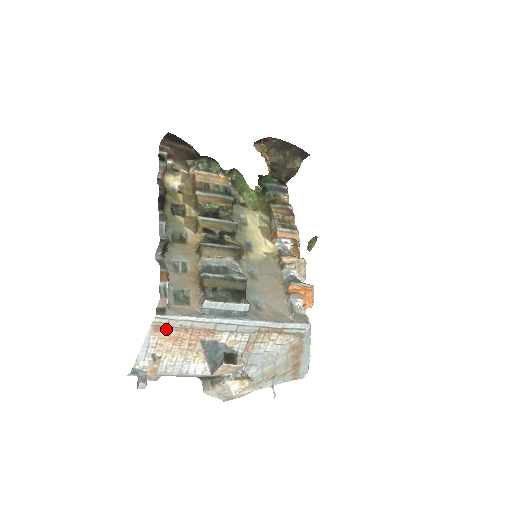
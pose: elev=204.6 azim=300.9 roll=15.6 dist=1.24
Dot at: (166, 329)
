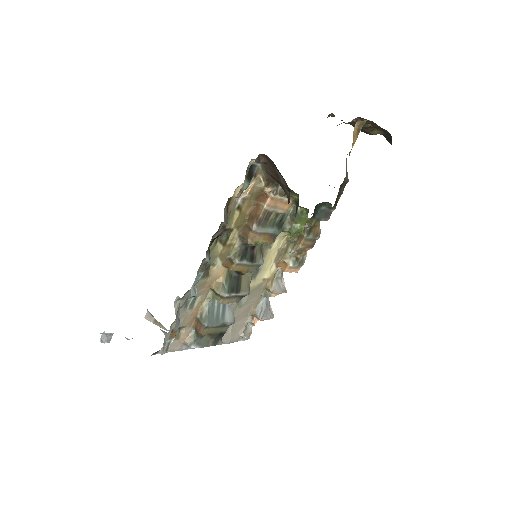
Dot at: occluded
